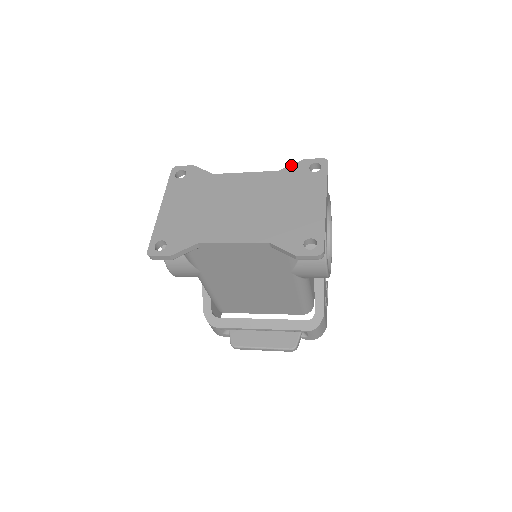
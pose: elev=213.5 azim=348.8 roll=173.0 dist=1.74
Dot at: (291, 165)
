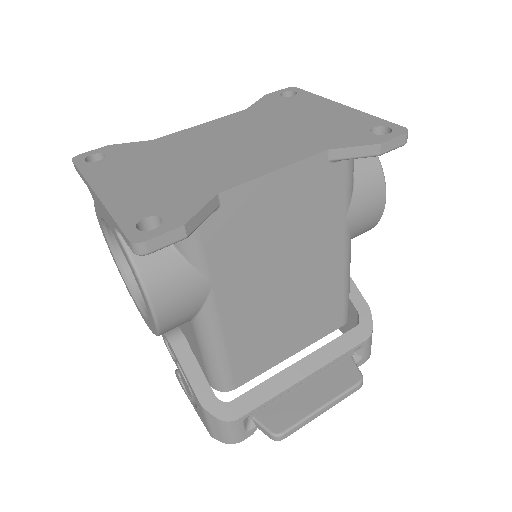
Dot at: (256, 101)
